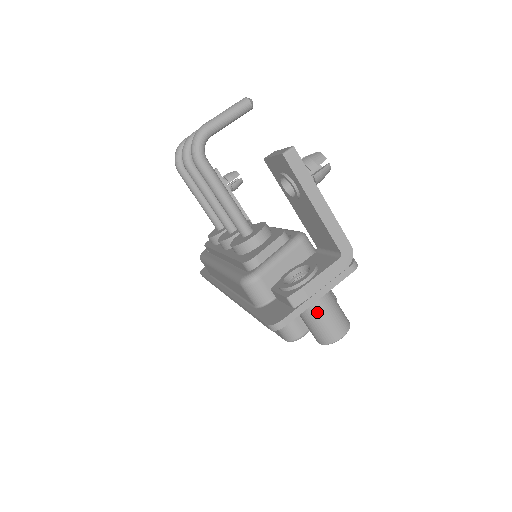
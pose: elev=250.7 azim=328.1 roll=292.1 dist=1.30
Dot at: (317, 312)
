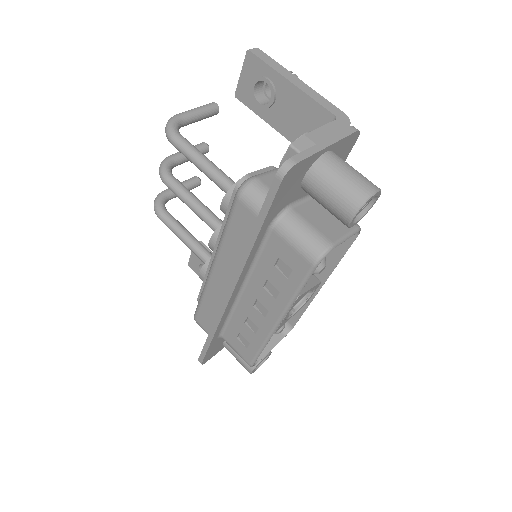
Dot at: (332, 167)
